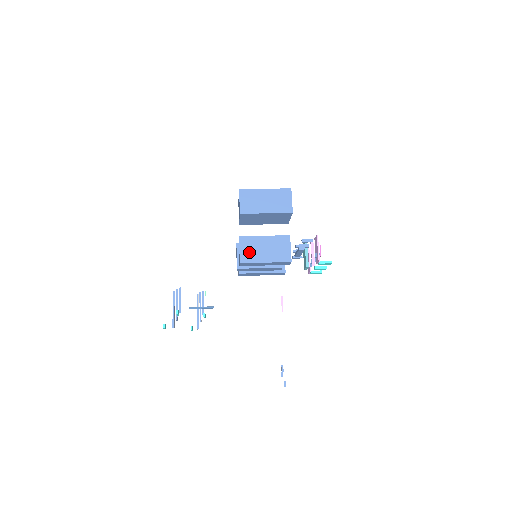
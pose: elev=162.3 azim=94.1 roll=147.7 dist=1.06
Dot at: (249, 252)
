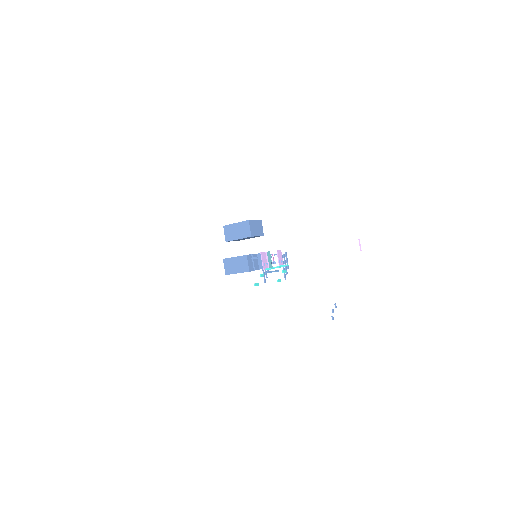
Dot at: (229, 268)
